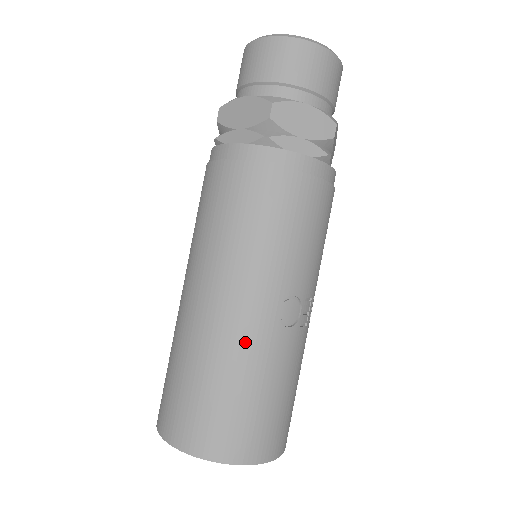
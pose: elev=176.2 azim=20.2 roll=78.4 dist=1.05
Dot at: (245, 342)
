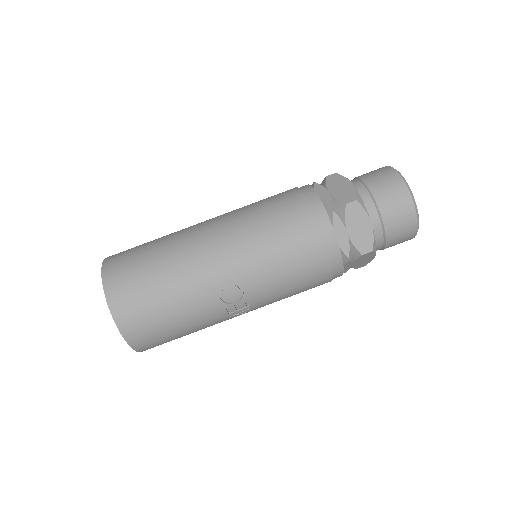
Dot at: (194, 274)
